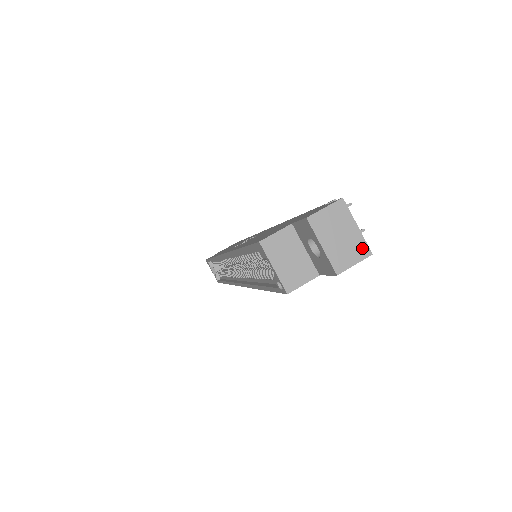
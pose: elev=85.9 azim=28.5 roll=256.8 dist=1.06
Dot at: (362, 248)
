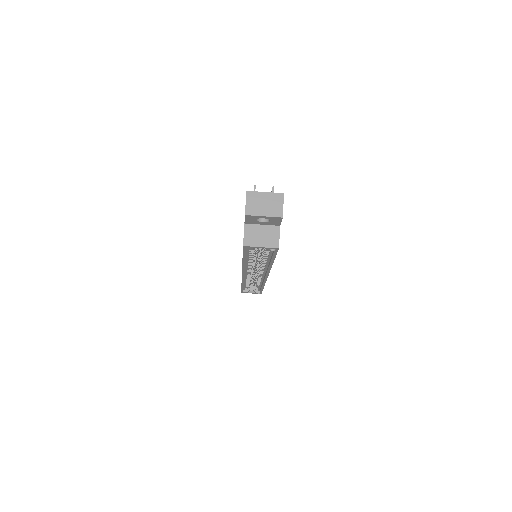
Dot at: (277, 197)
